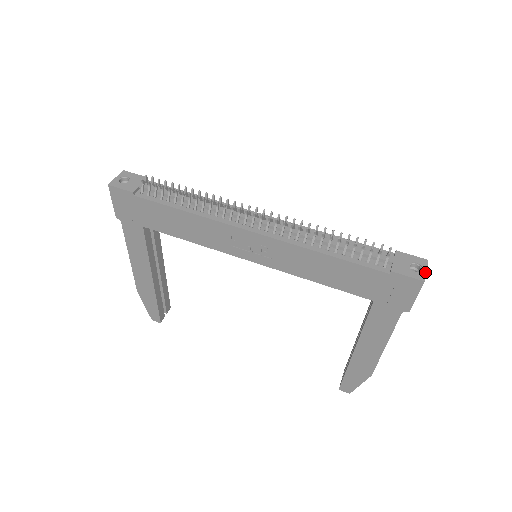
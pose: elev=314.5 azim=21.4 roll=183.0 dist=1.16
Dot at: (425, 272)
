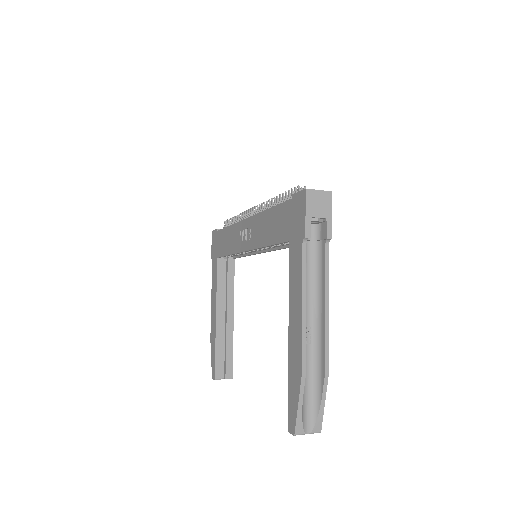
Dot at: (316, 190)
